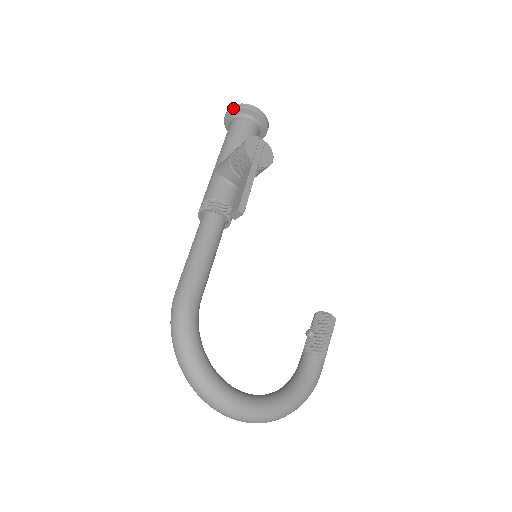
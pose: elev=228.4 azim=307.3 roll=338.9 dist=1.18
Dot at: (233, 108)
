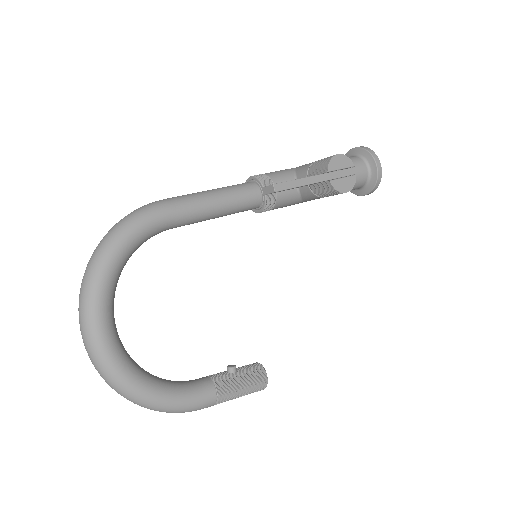
Dot at: (361, 147)
